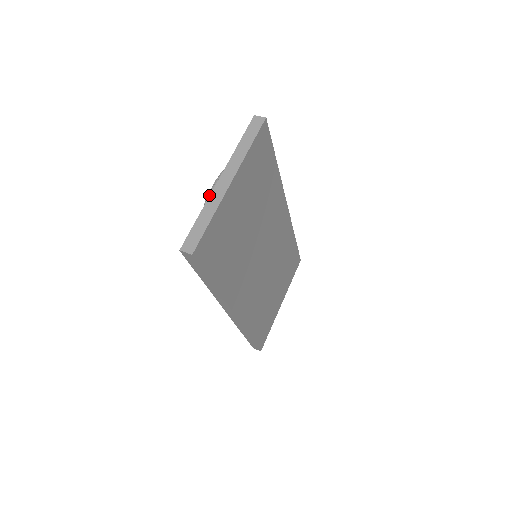
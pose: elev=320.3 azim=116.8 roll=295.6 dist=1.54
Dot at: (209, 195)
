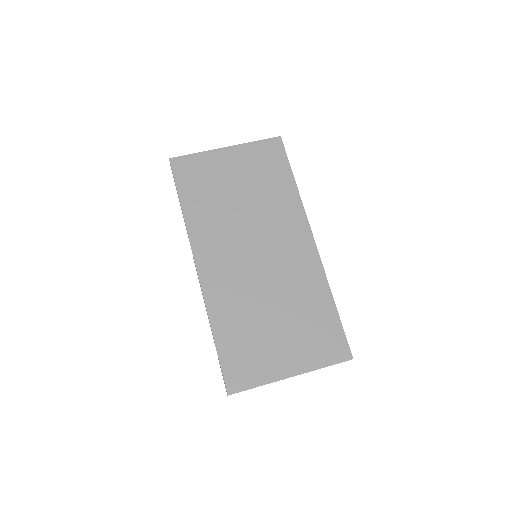
Dot at: occluded
